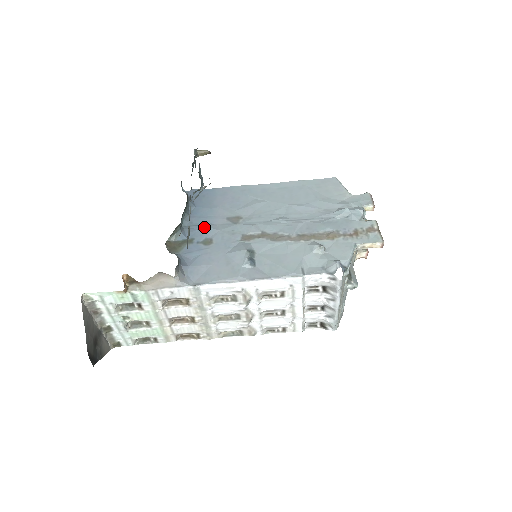
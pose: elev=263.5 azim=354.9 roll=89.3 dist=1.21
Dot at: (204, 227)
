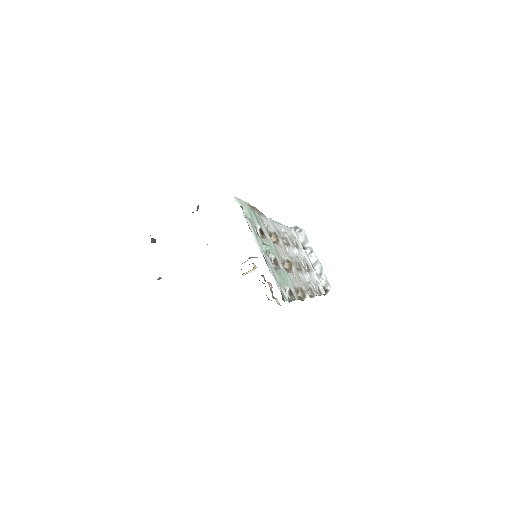
Dot at: occluded
